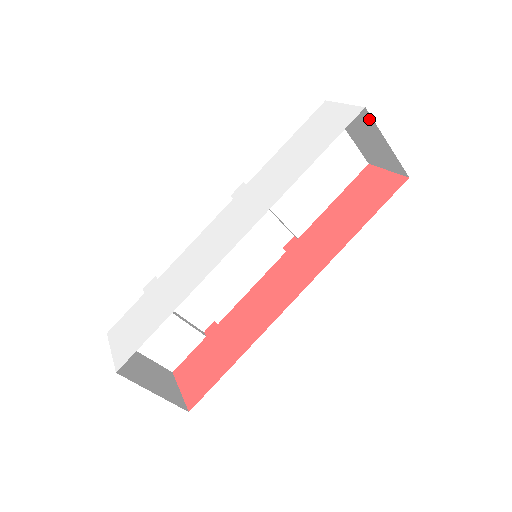
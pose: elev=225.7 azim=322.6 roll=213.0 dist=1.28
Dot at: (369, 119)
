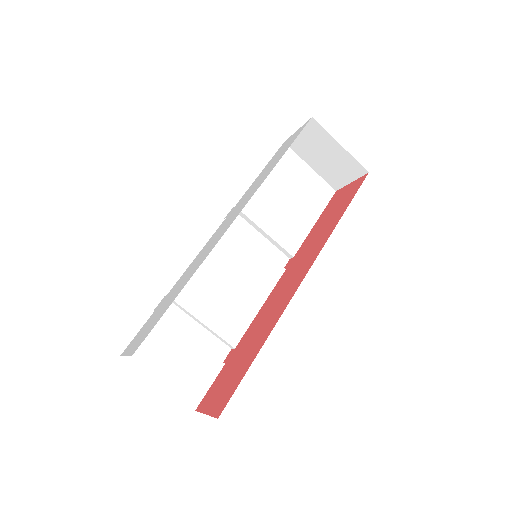
Dot at: (319, 129)
